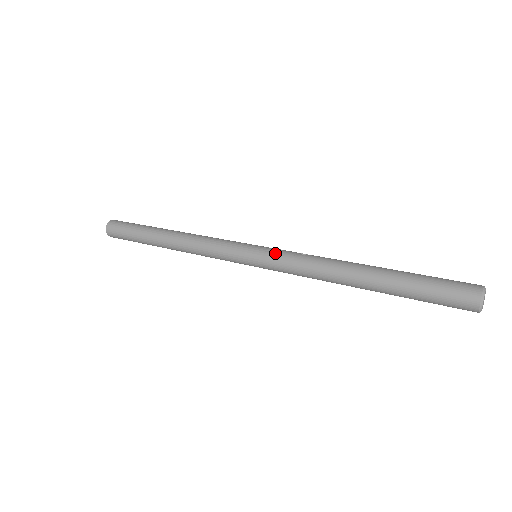
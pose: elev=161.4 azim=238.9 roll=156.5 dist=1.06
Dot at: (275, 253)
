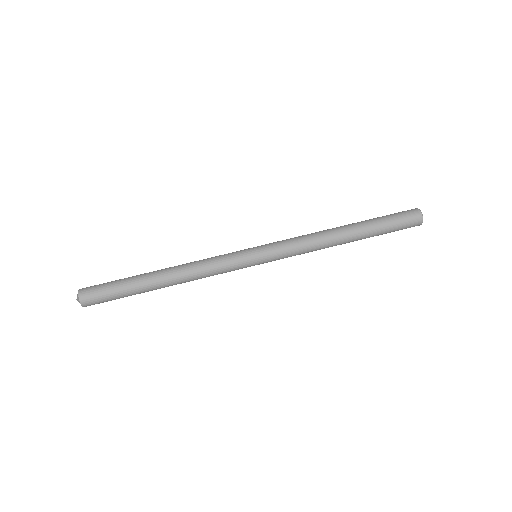
Dot at: (277, 247)
